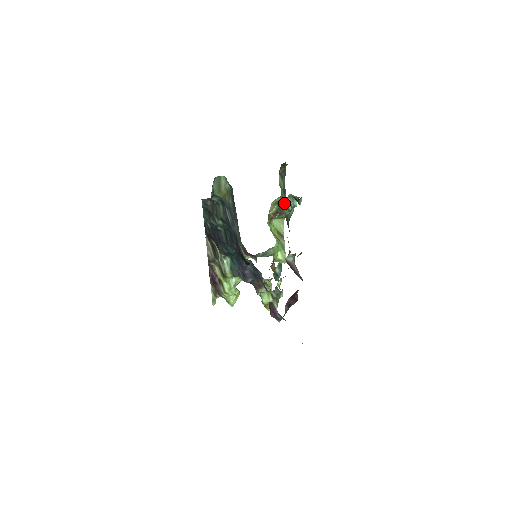
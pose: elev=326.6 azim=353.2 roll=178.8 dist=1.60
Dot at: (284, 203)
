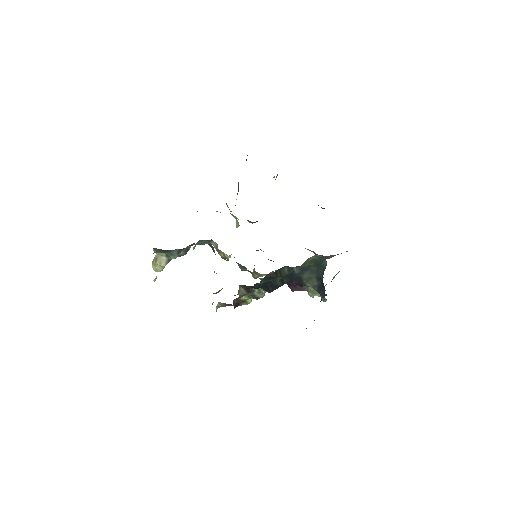
Dot at: (238, 184)
